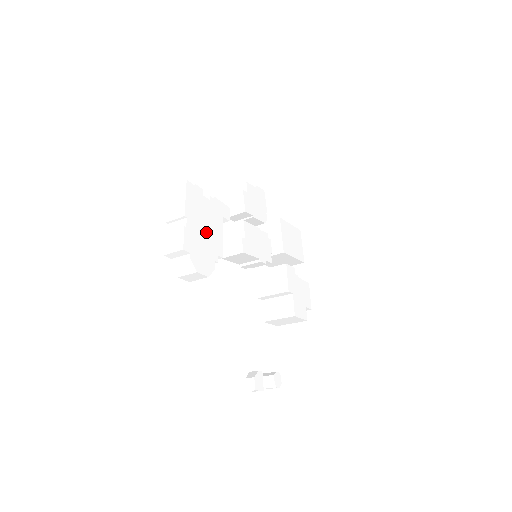
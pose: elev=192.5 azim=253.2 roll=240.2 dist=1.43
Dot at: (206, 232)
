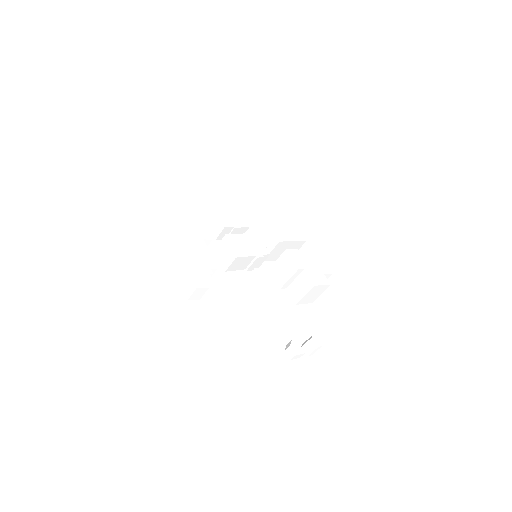
Dot at: (192, 257)
